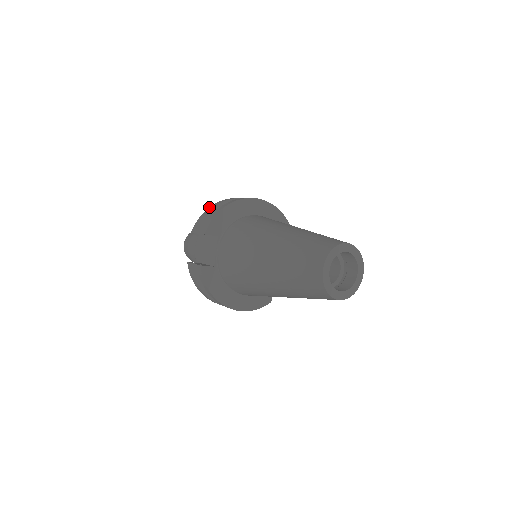
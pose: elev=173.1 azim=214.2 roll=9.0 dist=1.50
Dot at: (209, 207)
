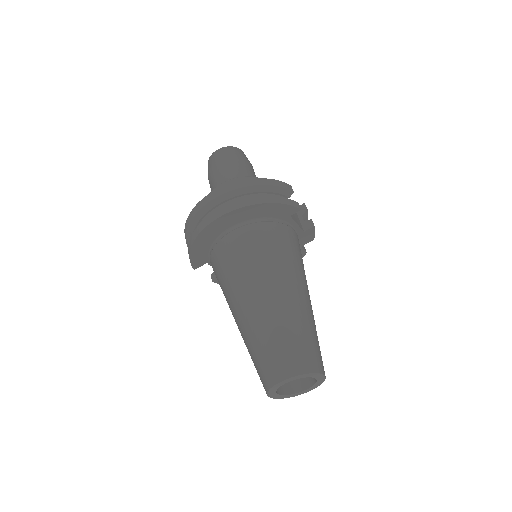
Dot at: (185, 223)
